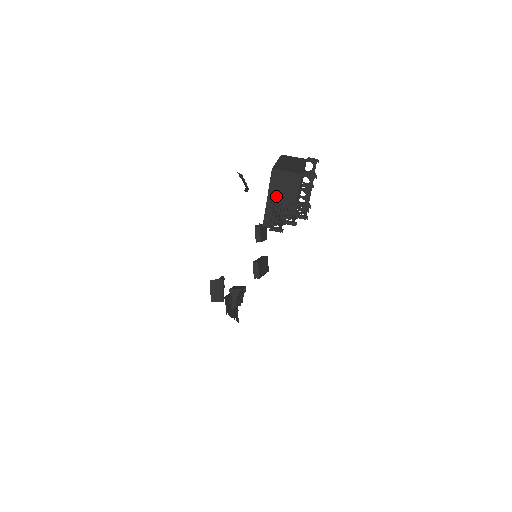
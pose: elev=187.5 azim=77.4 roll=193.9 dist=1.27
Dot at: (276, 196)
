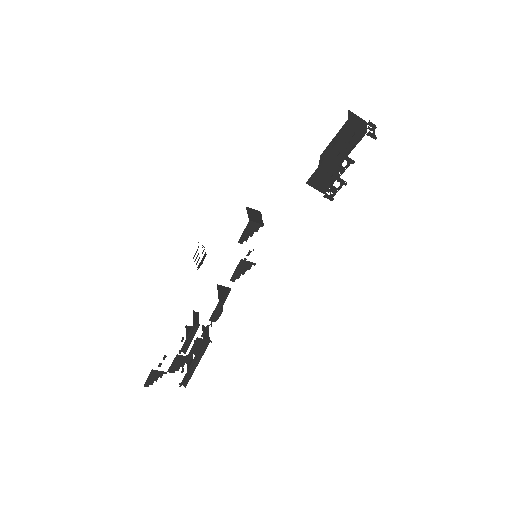
Dot at: (353, 122)
